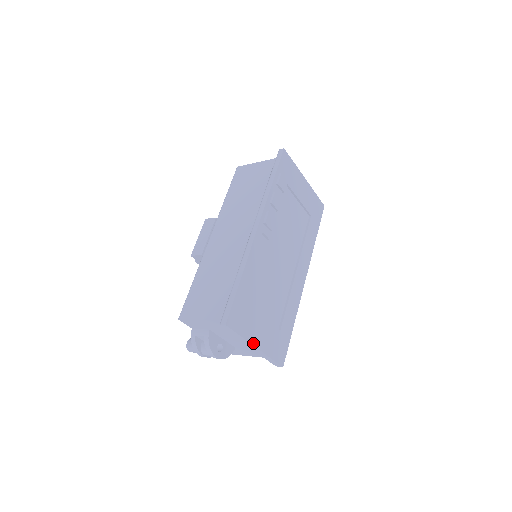
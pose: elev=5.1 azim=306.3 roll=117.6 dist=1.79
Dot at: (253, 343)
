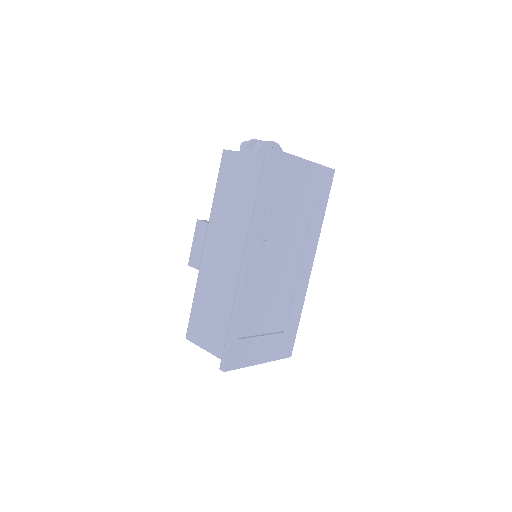
Dot at: (256, 363)
